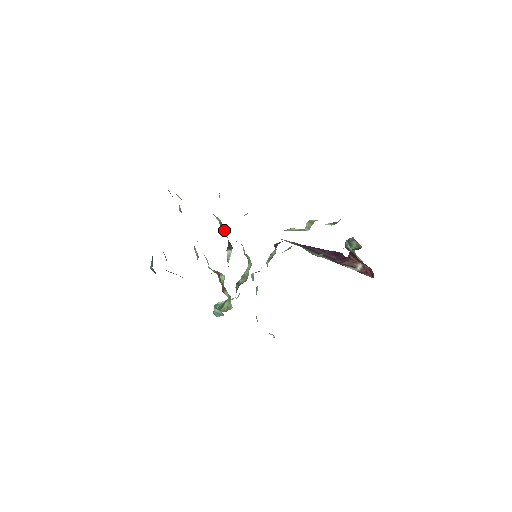
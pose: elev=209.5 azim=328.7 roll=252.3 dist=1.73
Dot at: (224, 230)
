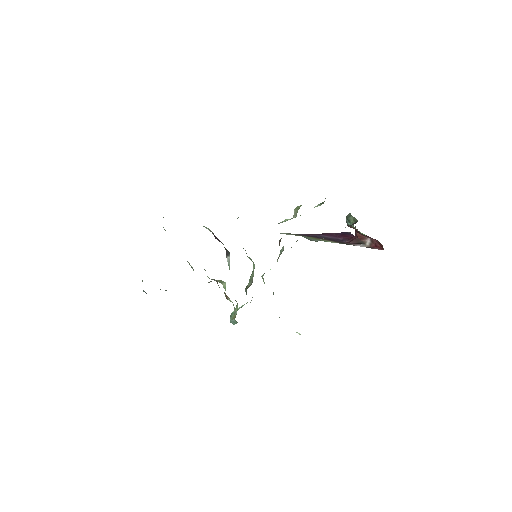
Dot at: (217, 238)
